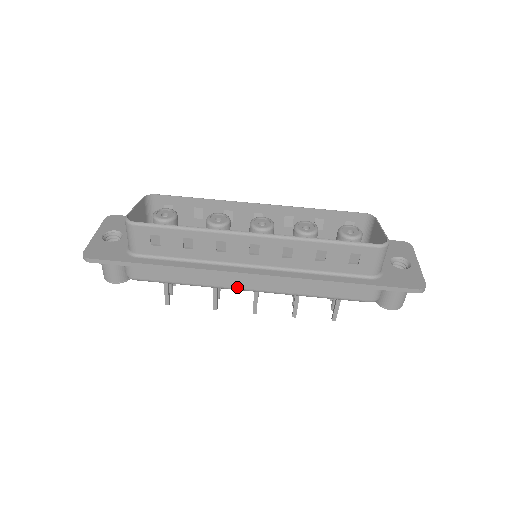
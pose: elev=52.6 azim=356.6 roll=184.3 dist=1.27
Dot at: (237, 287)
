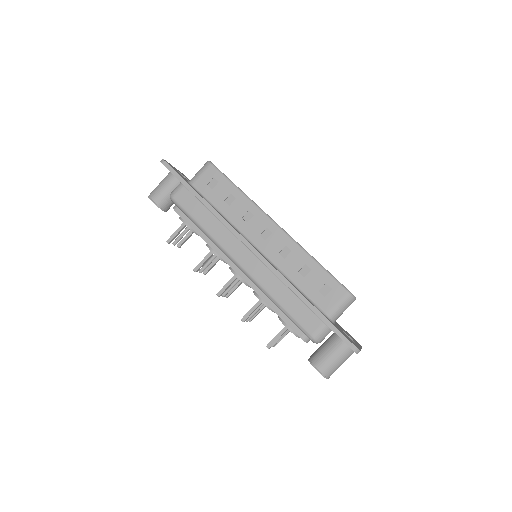
Dot at: (231, 253)
